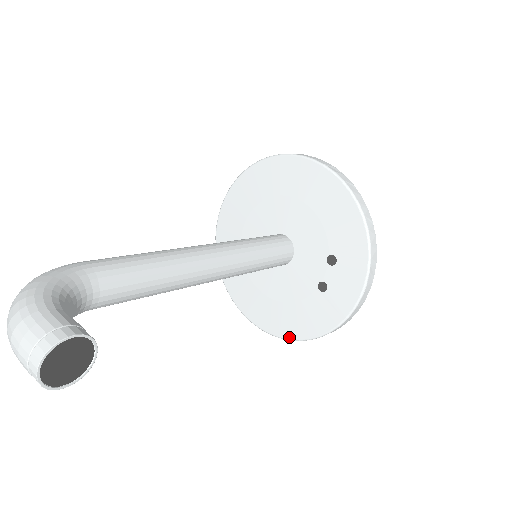
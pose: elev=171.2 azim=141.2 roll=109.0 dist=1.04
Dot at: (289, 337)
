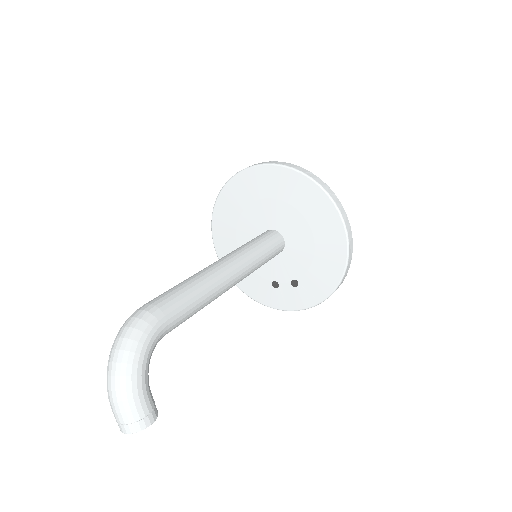
Dot at: occluded
